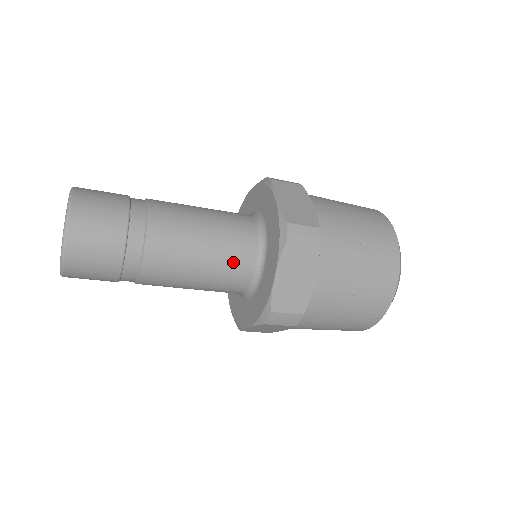
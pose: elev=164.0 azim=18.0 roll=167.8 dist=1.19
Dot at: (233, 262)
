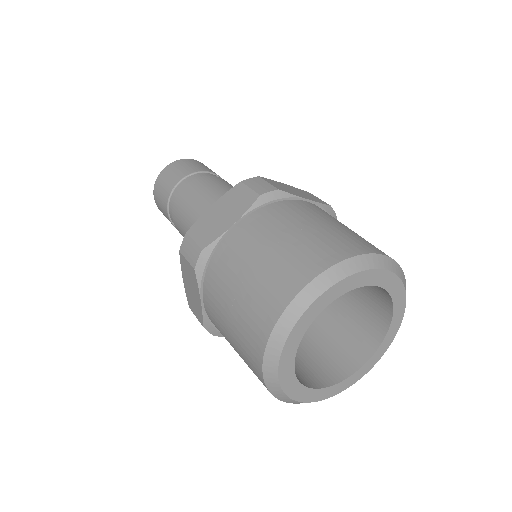
Dot at: occluded
